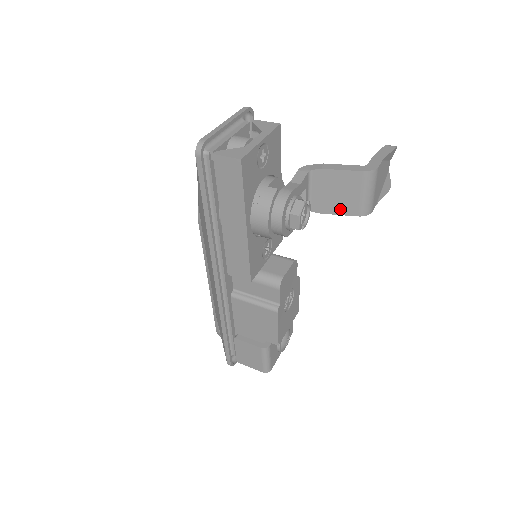
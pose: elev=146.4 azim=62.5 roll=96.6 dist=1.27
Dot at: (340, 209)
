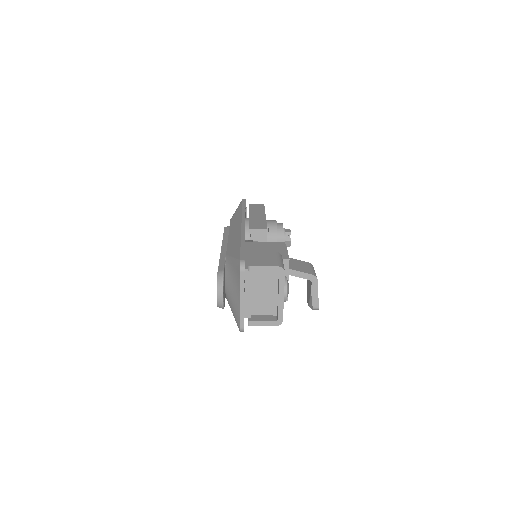
Dot at: (301, 270)
